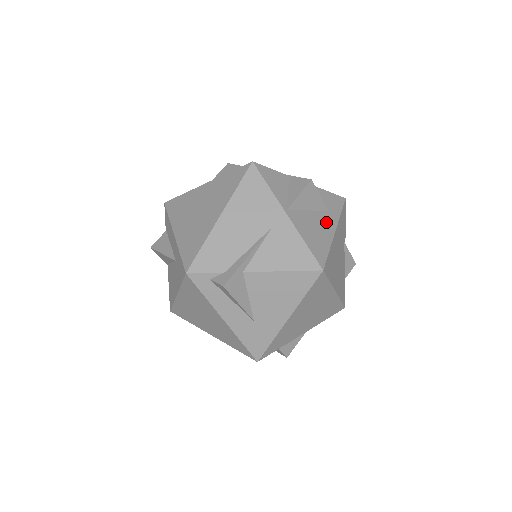
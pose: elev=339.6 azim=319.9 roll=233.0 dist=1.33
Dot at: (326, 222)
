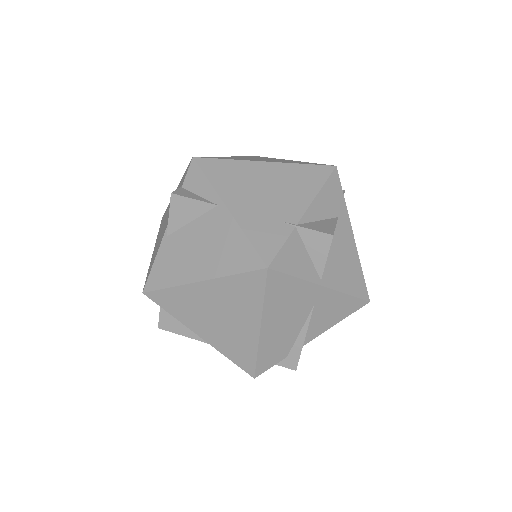
Dot at: (344, 237)
